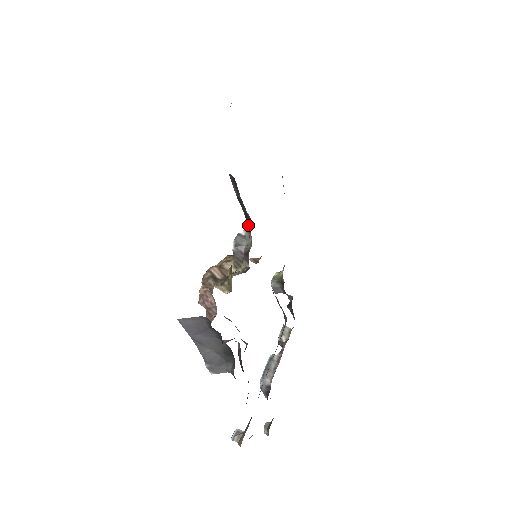
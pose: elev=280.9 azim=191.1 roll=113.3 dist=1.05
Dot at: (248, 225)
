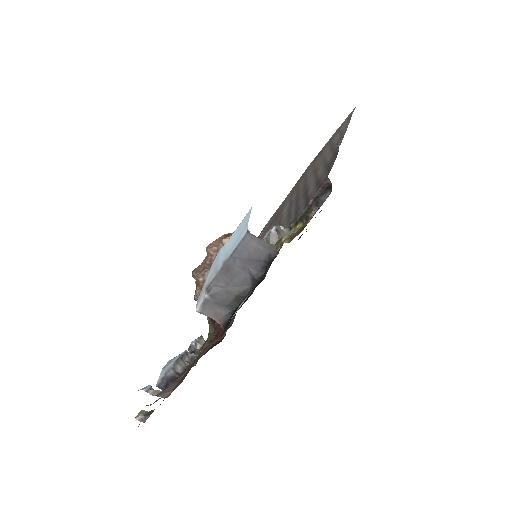
Dot at: (298, 223)
